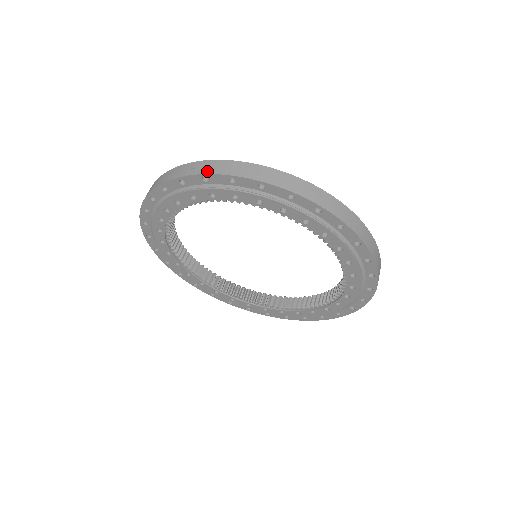
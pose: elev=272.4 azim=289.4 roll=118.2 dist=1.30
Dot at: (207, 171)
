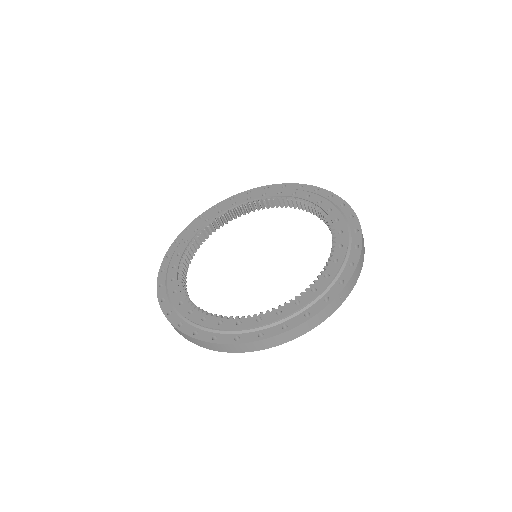
Dot at: (288, 185)
